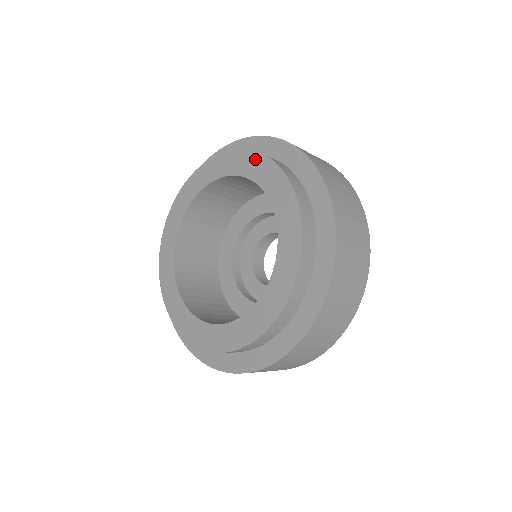
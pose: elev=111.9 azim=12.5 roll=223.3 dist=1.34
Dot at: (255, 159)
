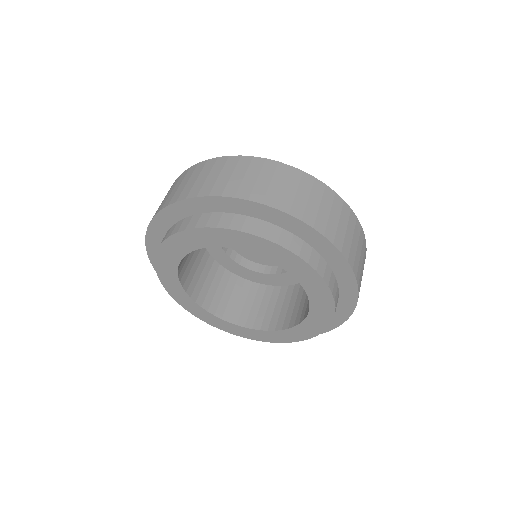
Dot at: (209, 233)
